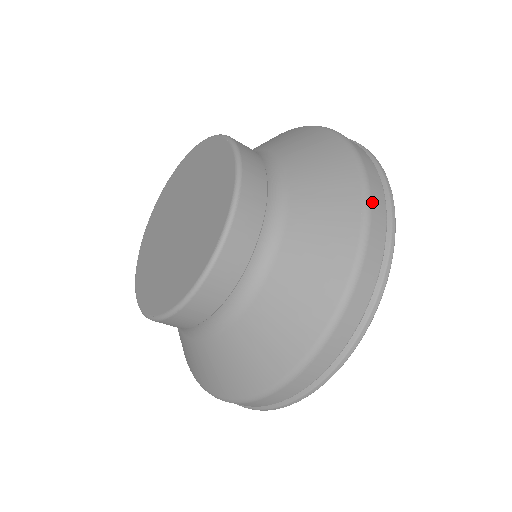
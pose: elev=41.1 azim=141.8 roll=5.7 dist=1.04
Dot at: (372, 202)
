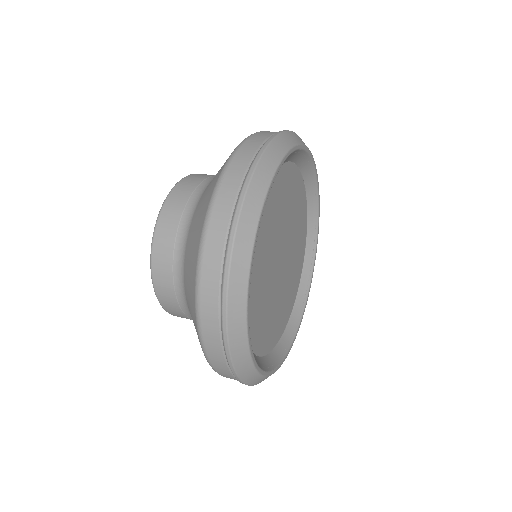
Dot at: (203, 266)
